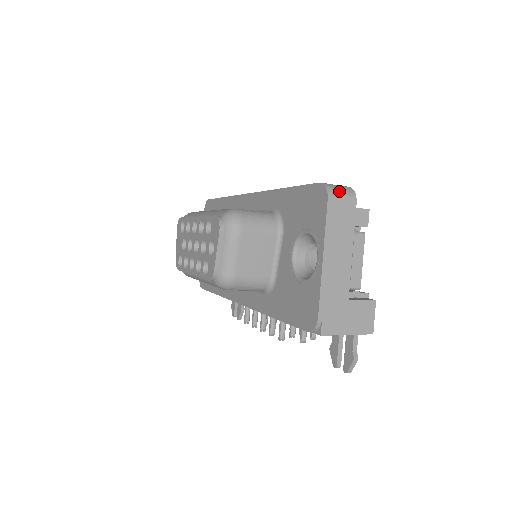
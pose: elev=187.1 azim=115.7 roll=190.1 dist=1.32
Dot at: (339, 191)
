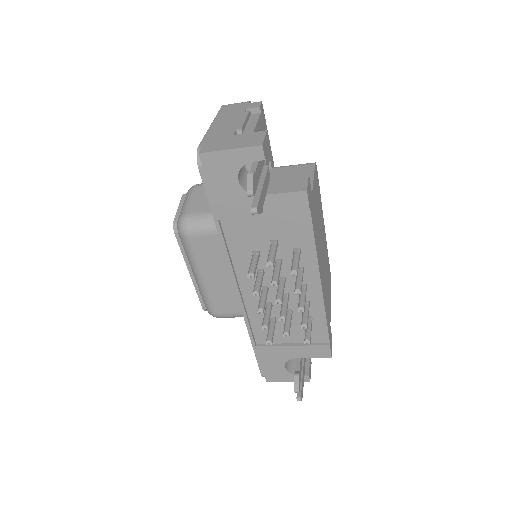
Dot at: occluded
